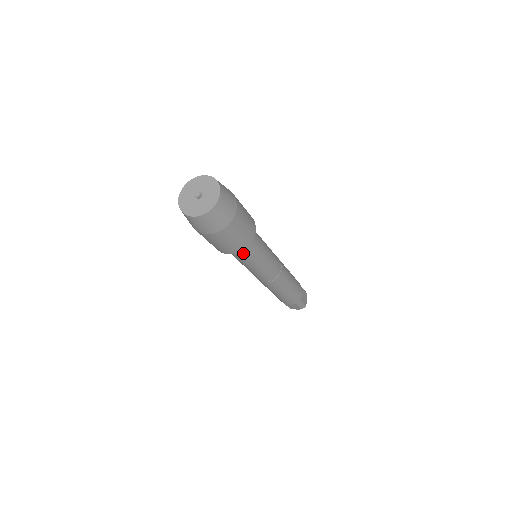
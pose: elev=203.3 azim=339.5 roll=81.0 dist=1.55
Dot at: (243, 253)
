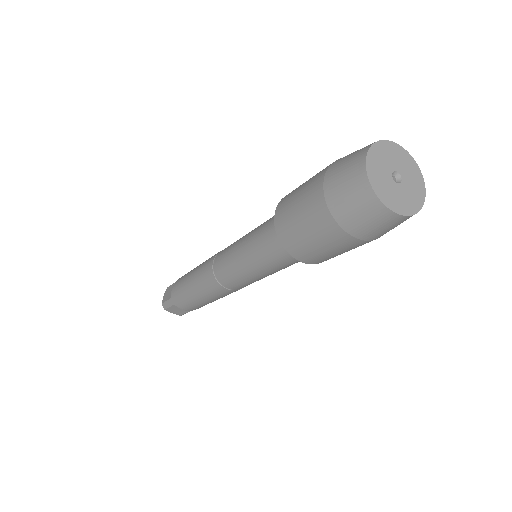
Dot at: (295, 261)
